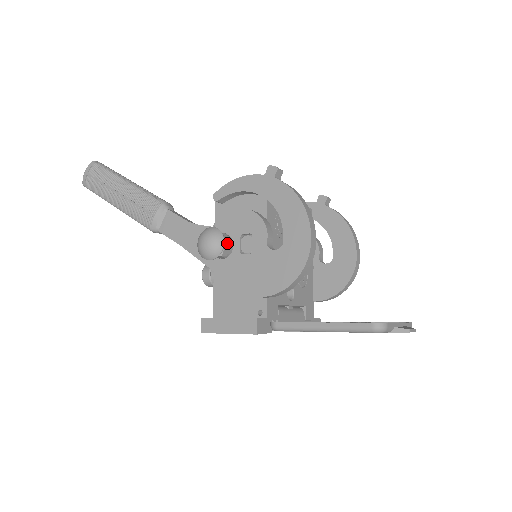
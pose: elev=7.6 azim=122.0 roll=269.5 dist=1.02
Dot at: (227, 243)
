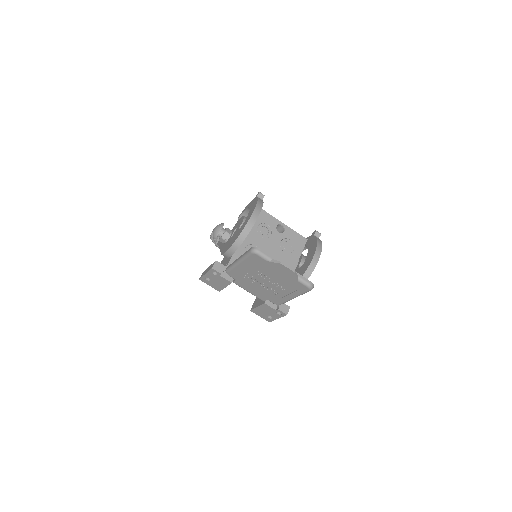
Dot at: (226, 231)
